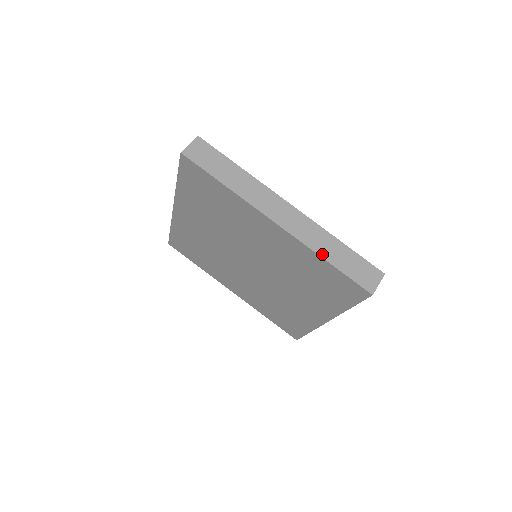
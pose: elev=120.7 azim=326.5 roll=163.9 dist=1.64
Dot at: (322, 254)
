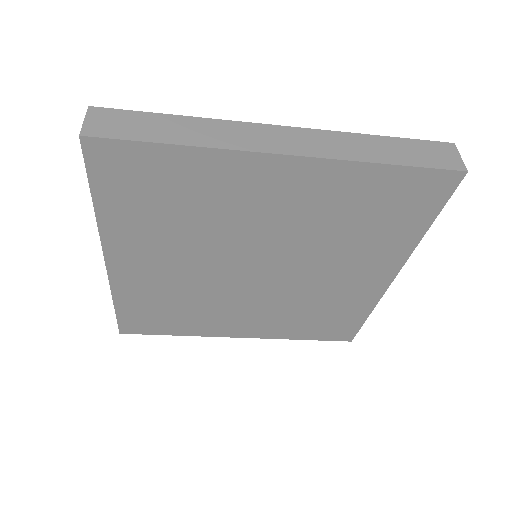
Dot at: (372, 159)
